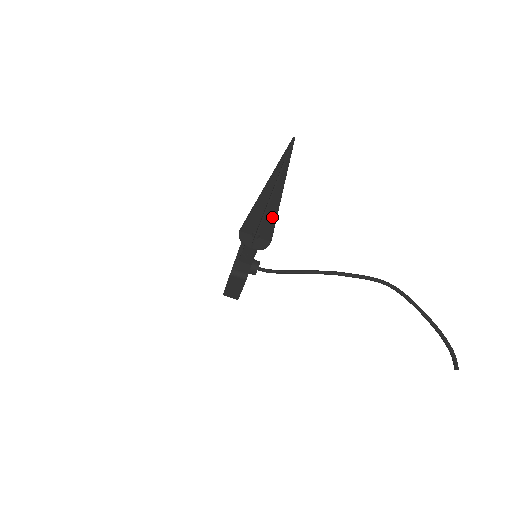
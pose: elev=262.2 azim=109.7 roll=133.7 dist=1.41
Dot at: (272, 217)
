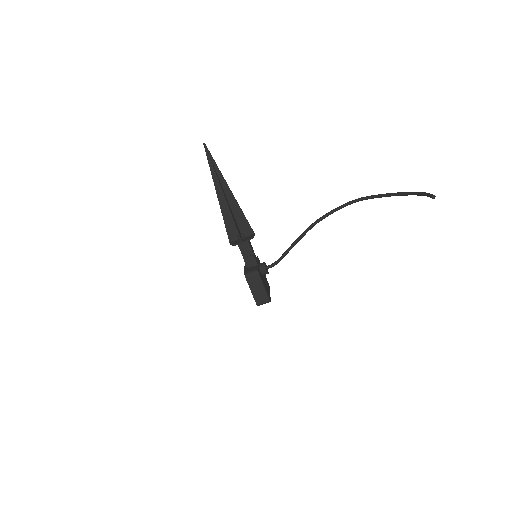
Dot at: (238, 212)
